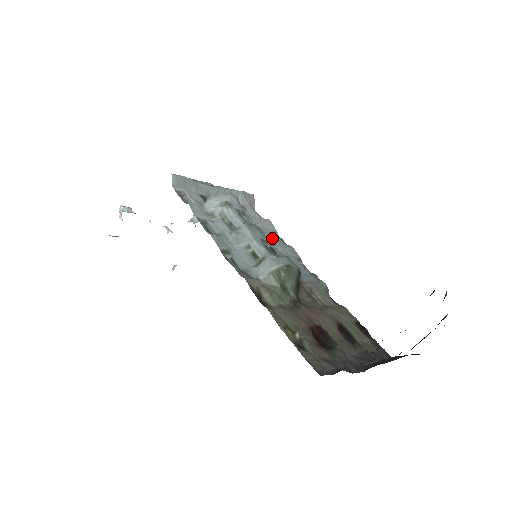
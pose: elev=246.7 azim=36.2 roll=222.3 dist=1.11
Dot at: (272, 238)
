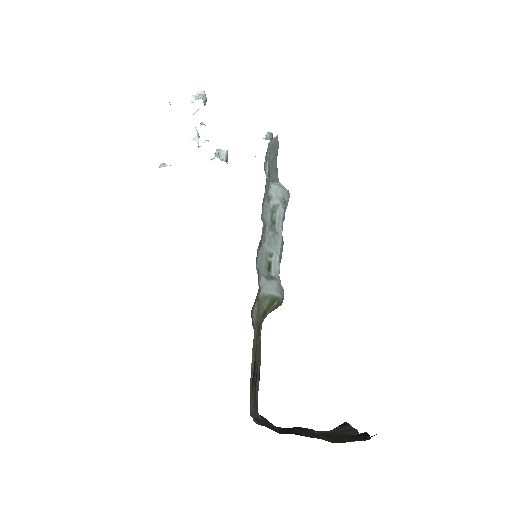
Dot at: occluded
